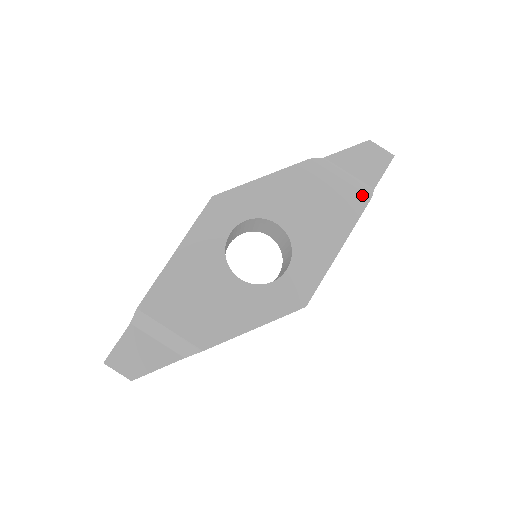
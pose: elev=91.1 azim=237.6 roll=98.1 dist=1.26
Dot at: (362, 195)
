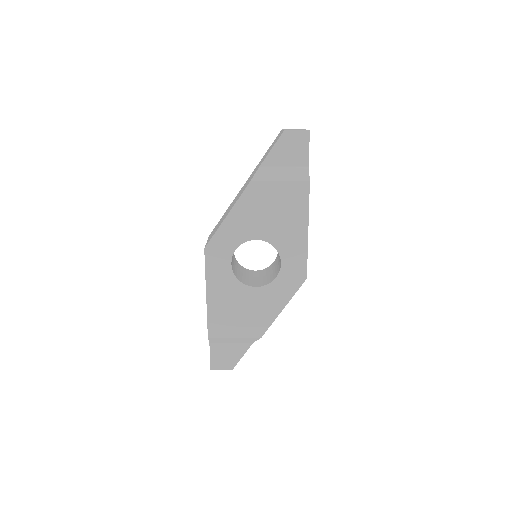
Dot at: (302, 183)
